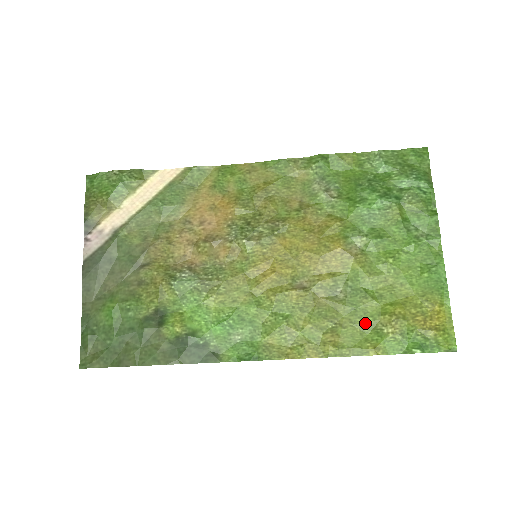
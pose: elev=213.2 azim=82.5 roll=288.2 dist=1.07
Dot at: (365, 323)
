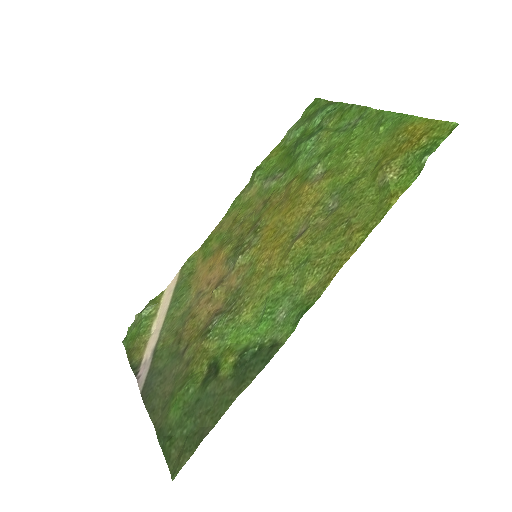
Dot at: (369, 195)
